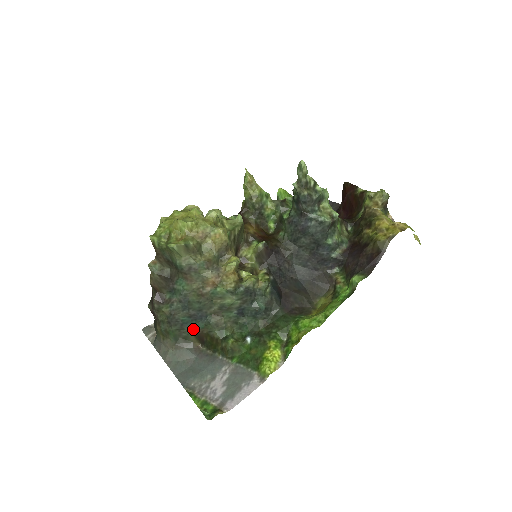
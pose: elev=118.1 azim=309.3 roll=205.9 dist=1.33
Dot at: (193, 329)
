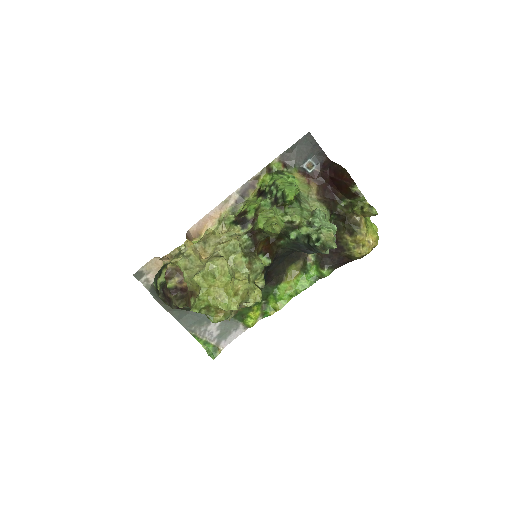
Dot at: occluded
